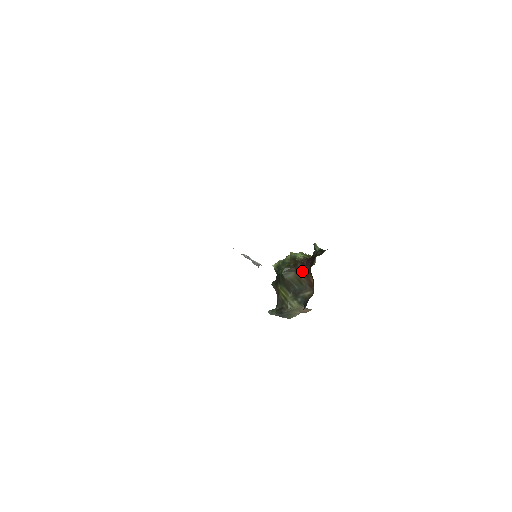
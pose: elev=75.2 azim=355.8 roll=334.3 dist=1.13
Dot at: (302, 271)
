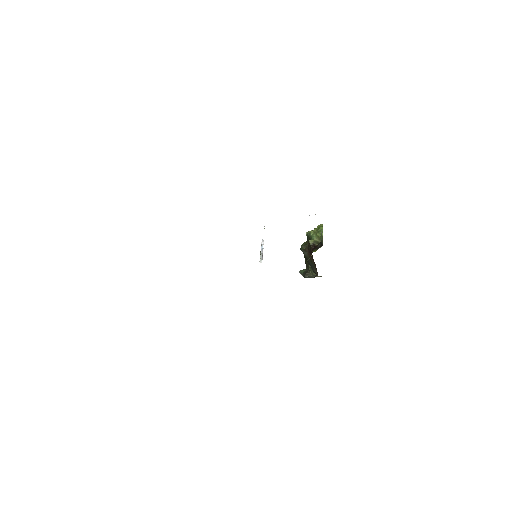
Dot at: (310, 255)
